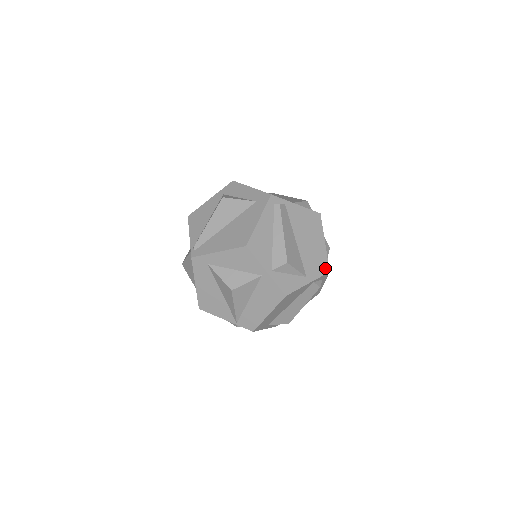
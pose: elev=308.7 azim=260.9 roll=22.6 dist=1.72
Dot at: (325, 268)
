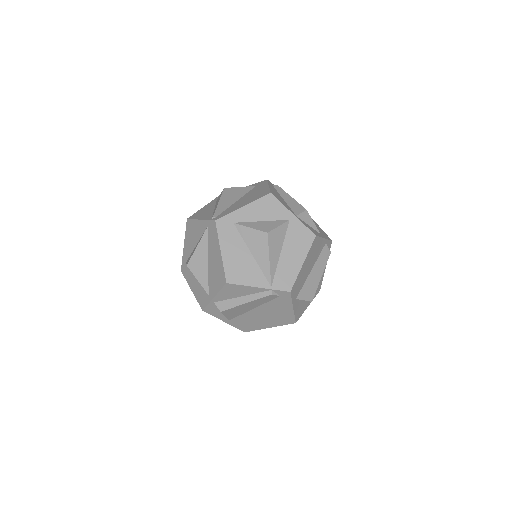
Dot at: (328, 237)
